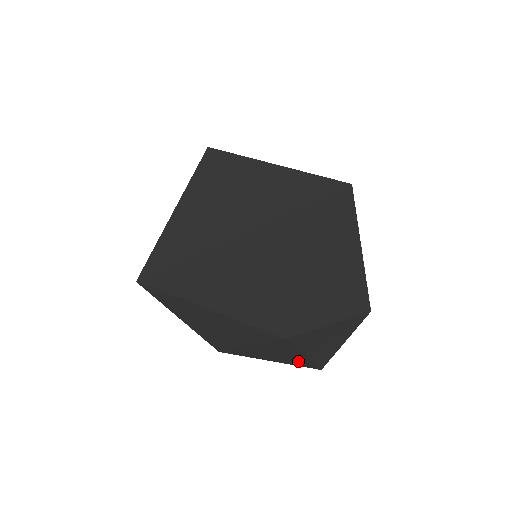
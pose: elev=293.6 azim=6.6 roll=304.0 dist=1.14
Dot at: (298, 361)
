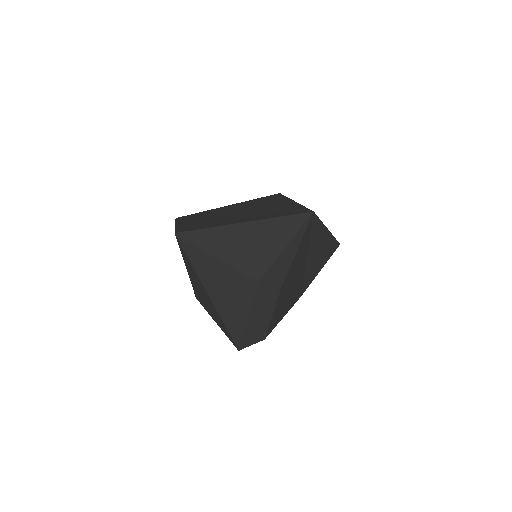
Dot at: (217, 315)
